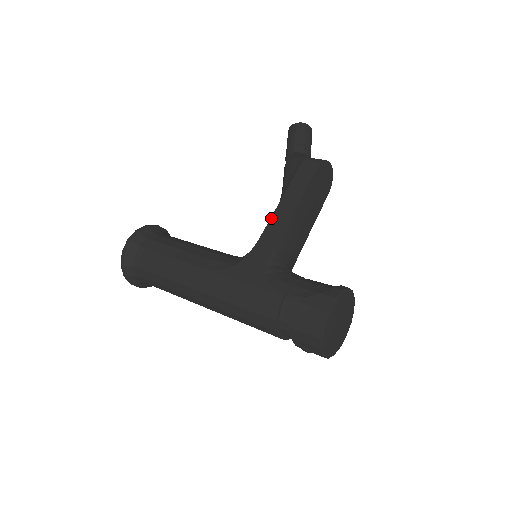
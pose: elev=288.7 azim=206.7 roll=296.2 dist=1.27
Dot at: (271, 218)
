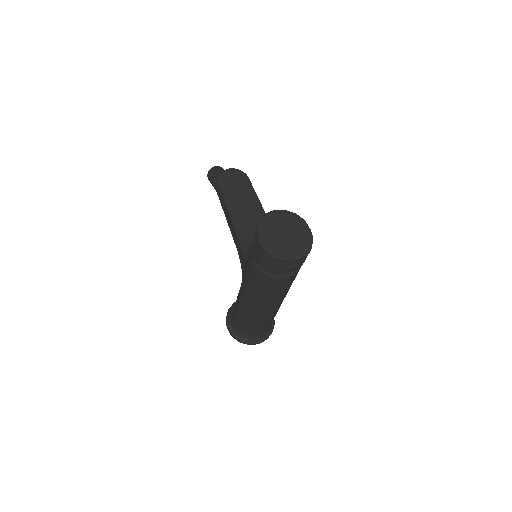
Dot at: occluded
